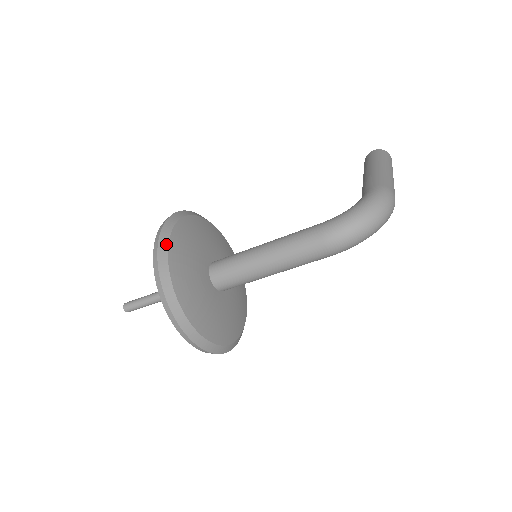
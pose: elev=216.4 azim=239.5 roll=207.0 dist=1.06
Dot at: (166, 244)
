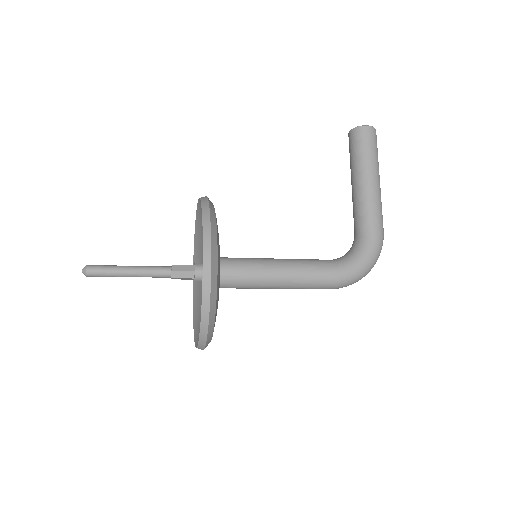
Dot at: (215, 300)
